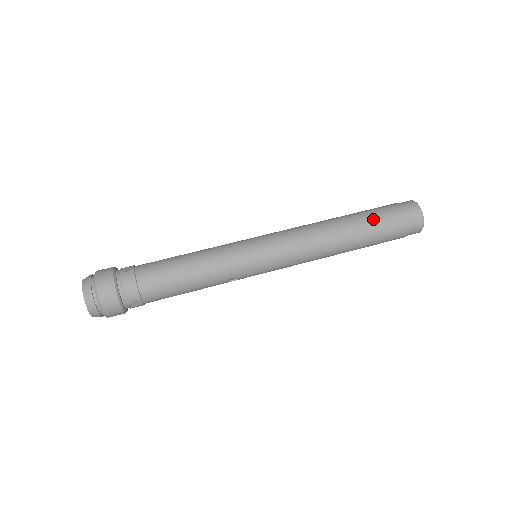
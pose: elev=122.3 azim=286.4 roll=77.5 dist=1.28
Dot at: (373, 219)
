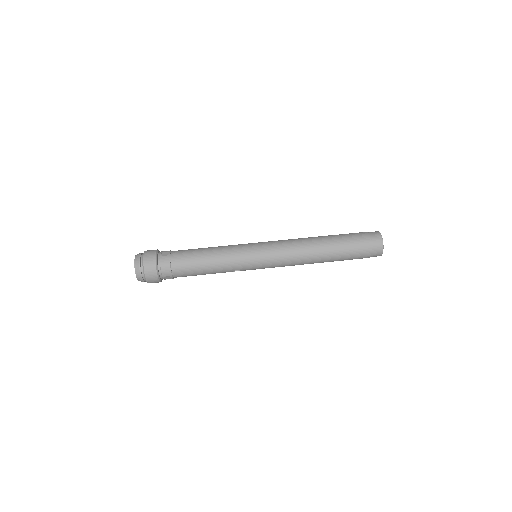
Dot at: (345, 244)
